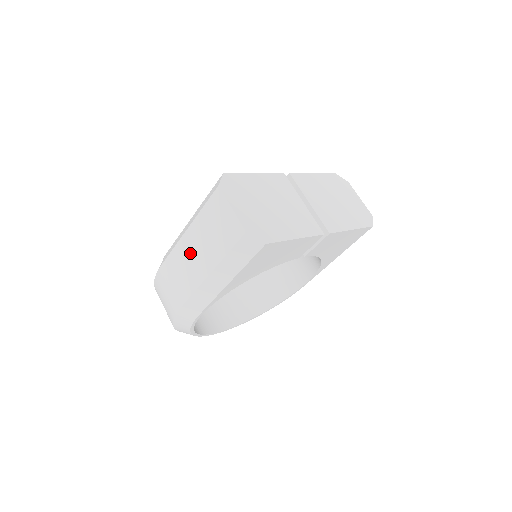
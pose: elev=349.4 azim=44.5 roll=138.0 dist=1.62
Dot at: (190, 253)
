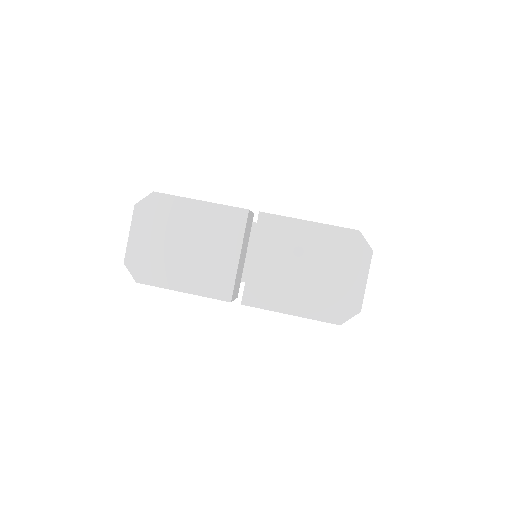
Dot at: occluded
